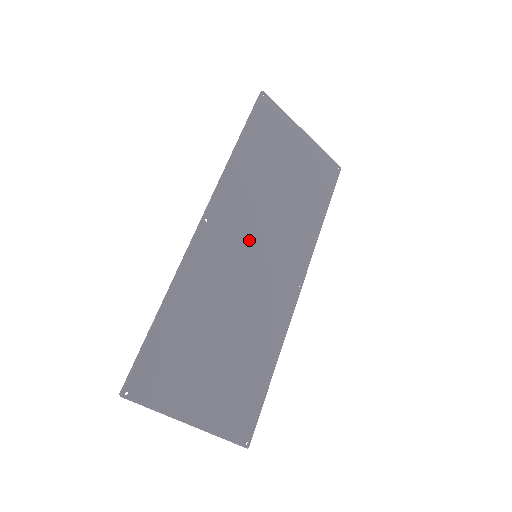
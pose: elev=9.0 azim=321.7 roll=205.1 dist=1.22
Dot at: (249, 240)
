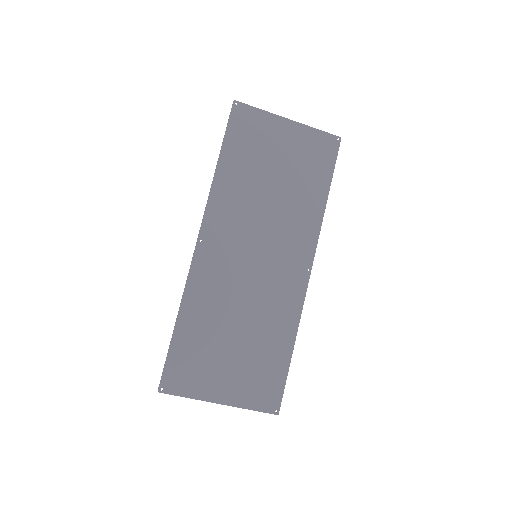
Dot at: (246, 244)
